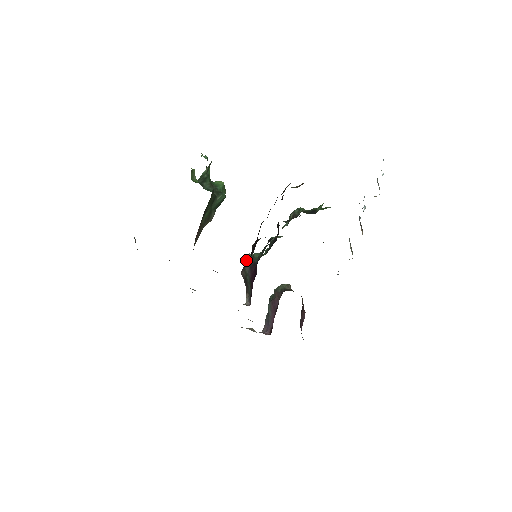
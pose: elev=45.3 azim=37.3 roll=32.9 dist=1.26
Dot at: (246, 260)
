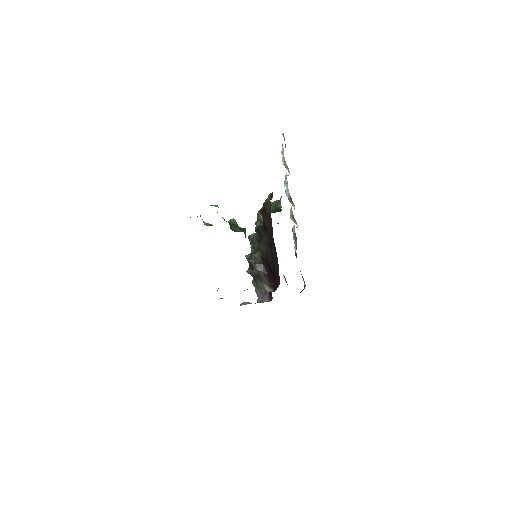
Dot at: (252, 262)
